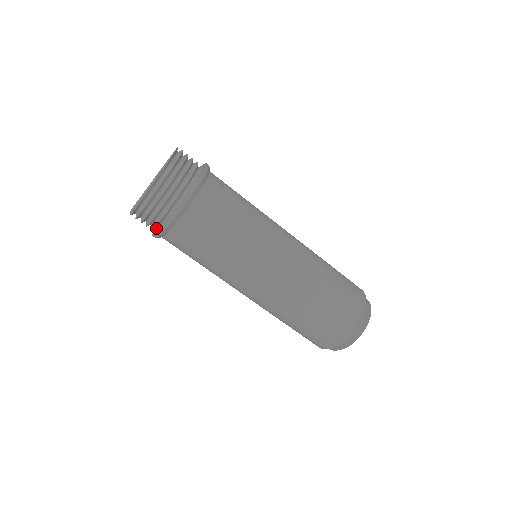
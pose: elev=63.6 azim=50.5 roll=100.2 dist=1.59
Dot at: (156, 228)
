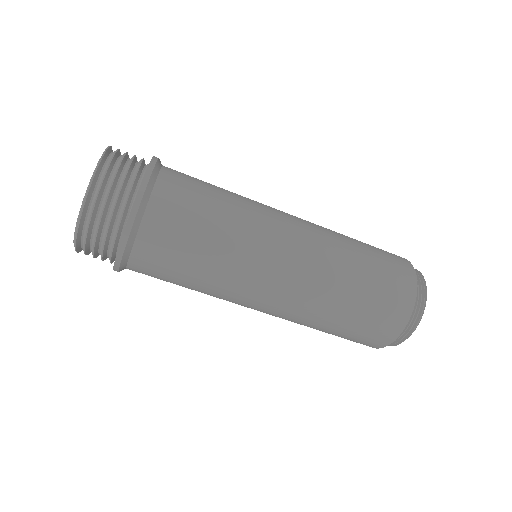
Dot at: (117, 246)
